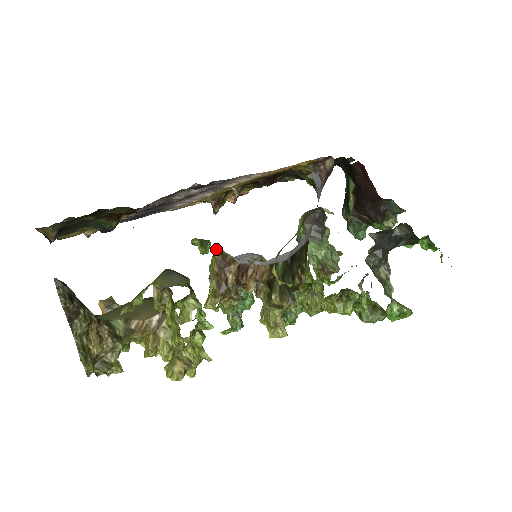
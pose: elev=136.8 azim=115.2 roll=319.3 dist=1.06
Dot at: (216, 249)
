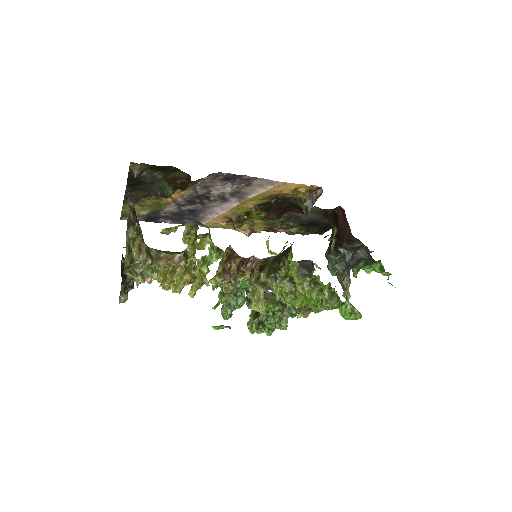
Dot at: (229, 247)
